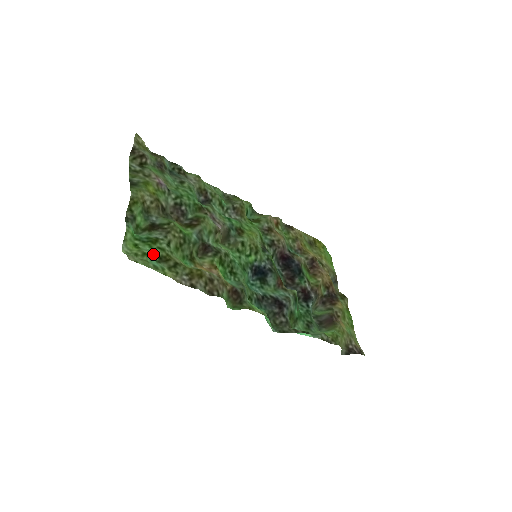
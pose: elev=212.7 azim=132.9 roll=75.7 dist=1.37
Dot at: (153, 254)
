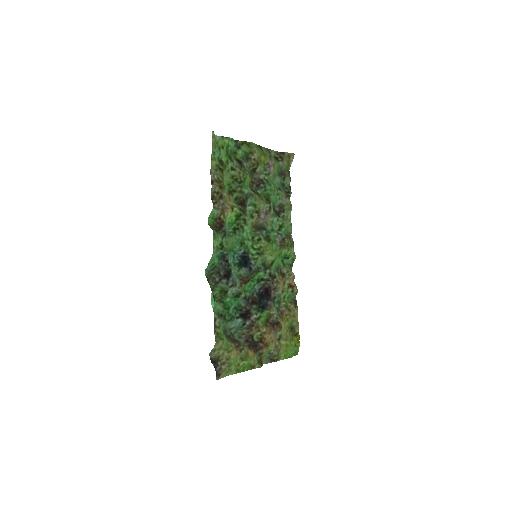
Dot at: (222, 156)
